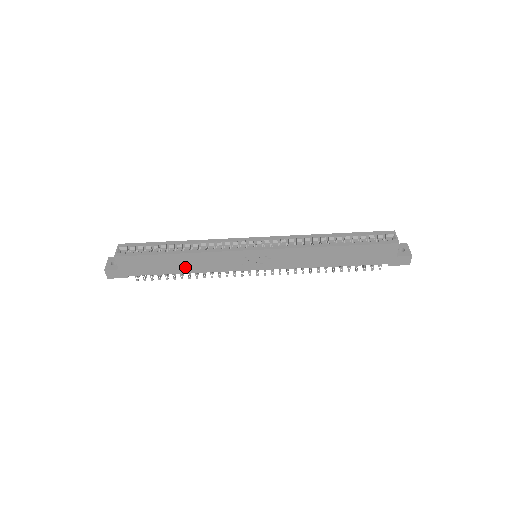
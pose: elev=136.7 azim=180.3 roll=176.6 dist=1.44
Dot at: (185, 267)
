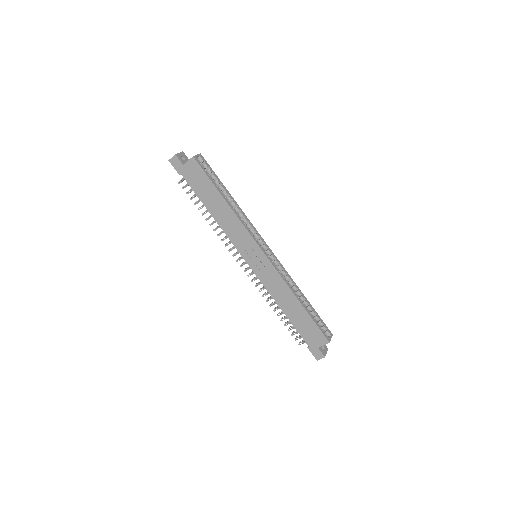
Dot at: (217, 212)
